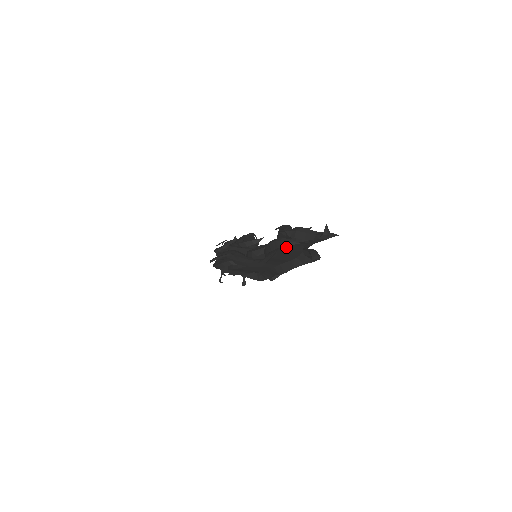
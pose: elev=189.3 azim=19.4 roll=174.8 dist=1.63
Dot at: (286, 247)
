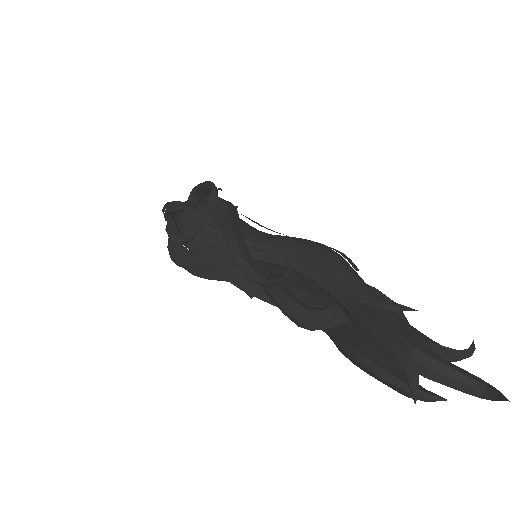
Dot at: occluded
